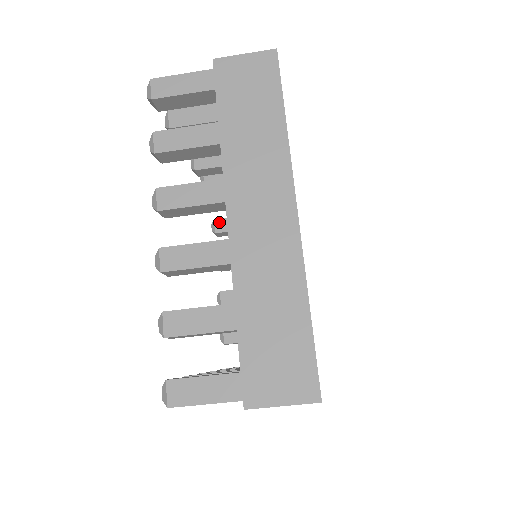
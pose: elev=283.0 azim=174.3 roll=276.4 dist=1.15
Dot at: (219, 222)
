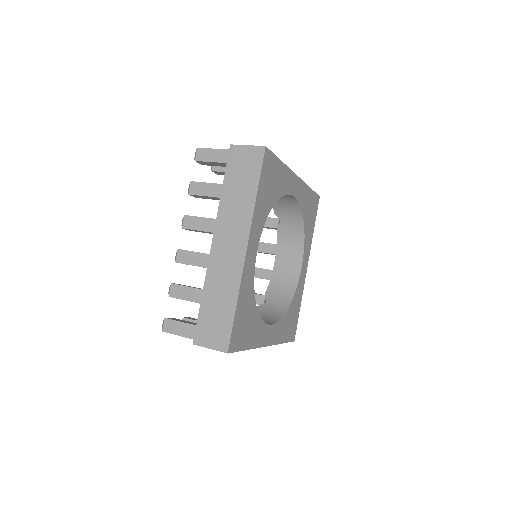
Dot at: occluded
